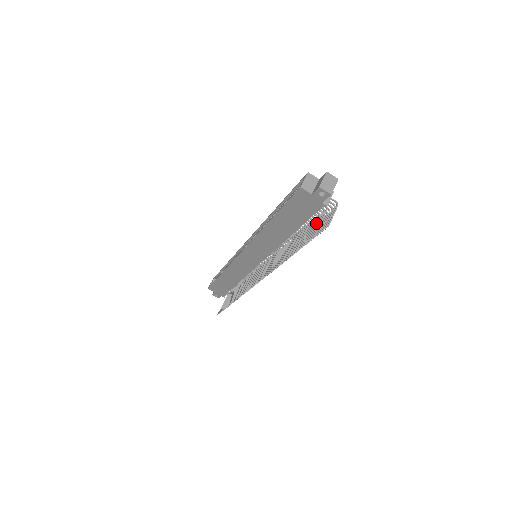
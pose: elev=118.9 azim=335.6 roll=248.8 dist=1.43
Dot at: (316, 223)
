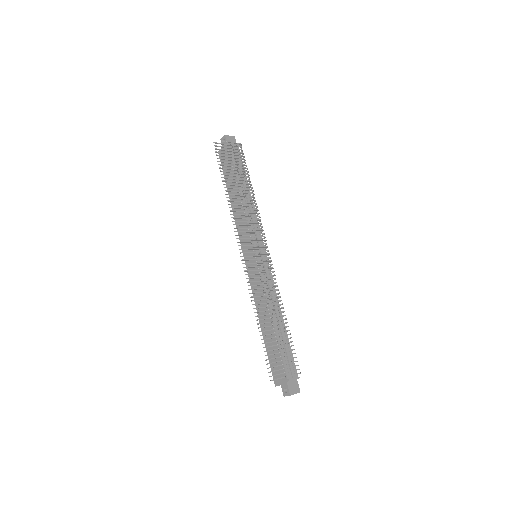
Dot at: (227, 151)
